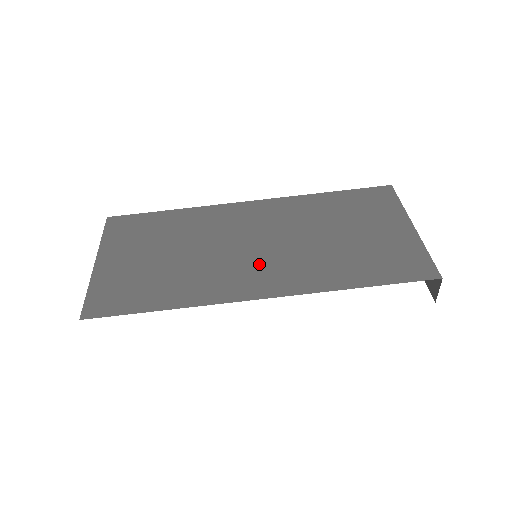
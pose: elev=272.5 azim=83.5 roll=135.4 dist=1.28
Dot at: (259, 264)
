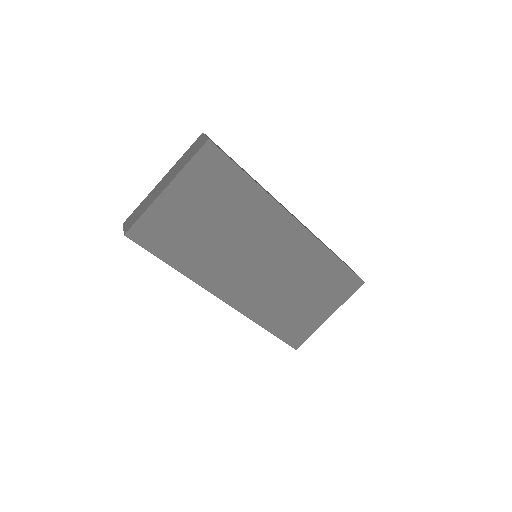
Dot at: (246, 278)
